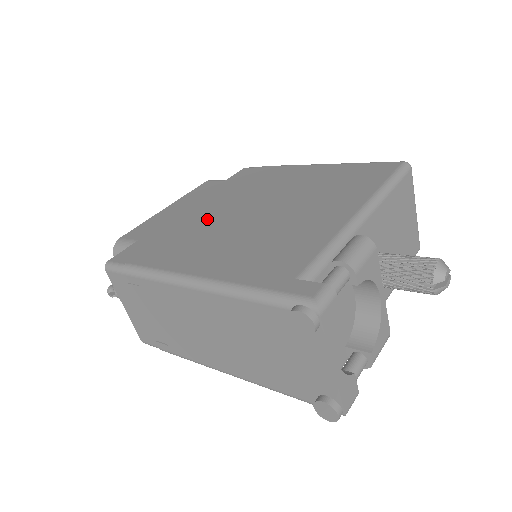
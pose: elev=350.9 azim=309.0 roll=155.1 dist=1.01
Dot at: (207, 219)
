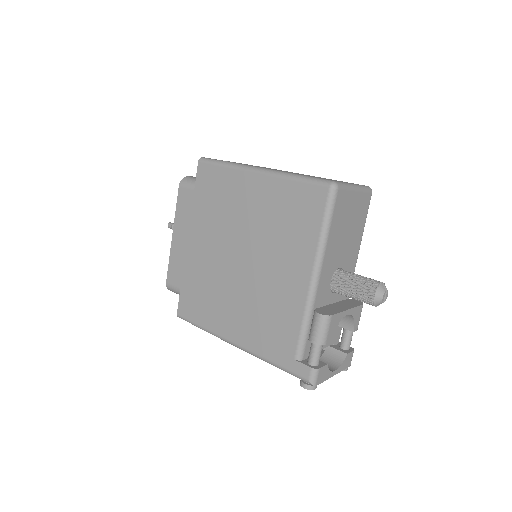
Dot at: (212, 268)
